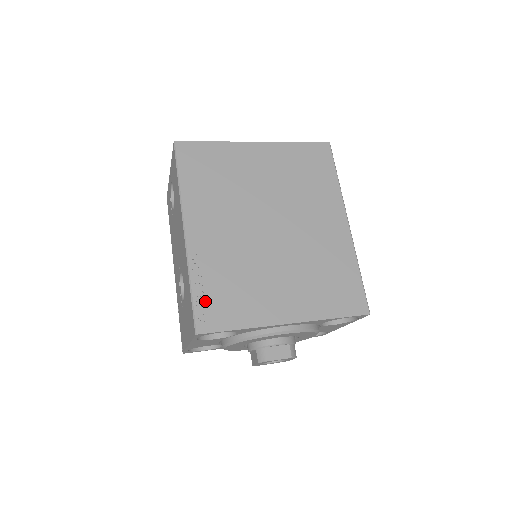
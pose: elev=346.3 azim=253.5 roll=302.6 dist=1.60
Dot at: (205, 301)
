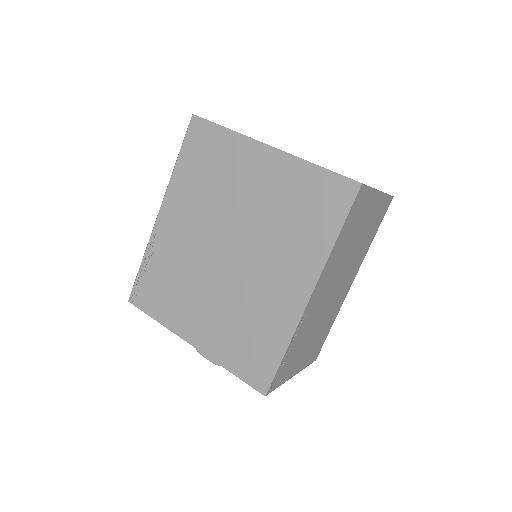
Dot at: (144, 281)
